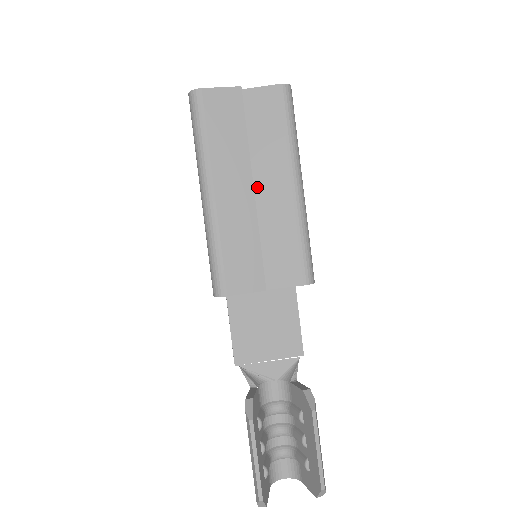
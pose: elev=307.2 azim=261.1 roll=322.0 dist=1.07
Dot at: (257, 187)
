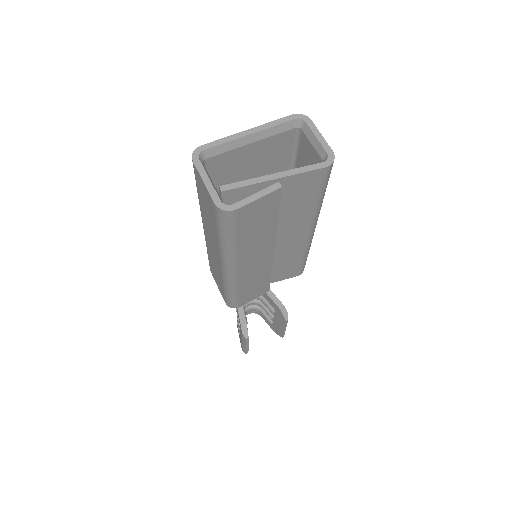
Dot at: occluded
